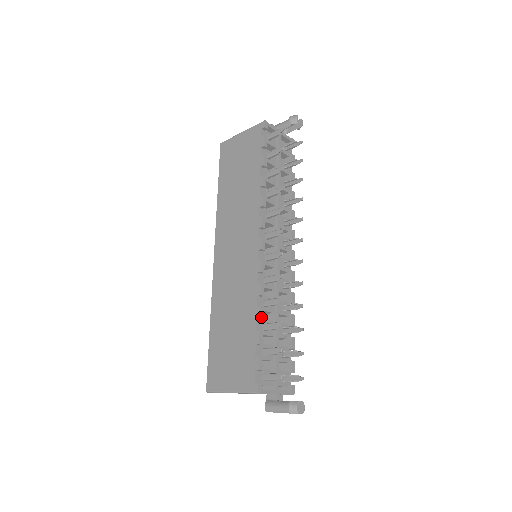
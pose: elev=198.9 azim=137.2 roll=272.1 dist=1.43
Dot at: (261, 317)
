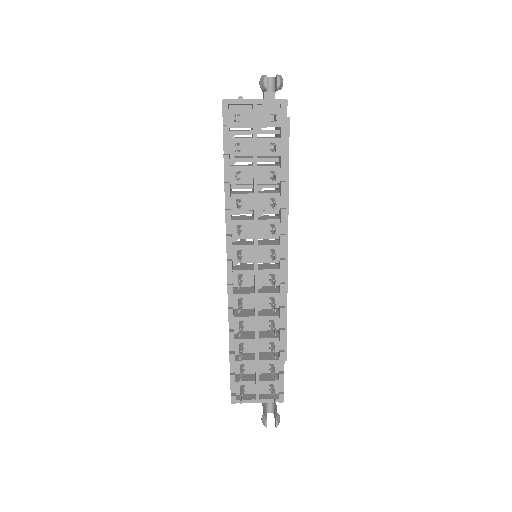
Dot at: (231, 341)
